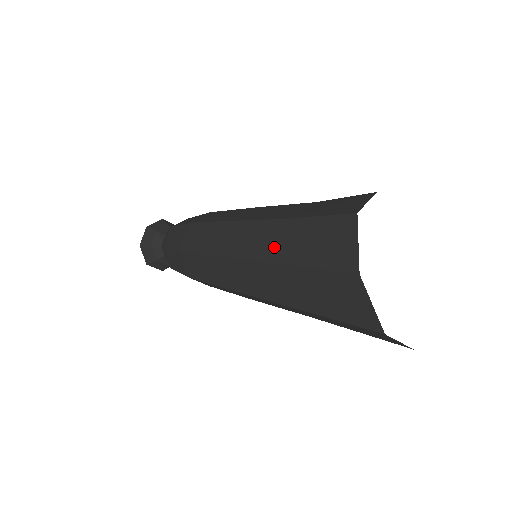
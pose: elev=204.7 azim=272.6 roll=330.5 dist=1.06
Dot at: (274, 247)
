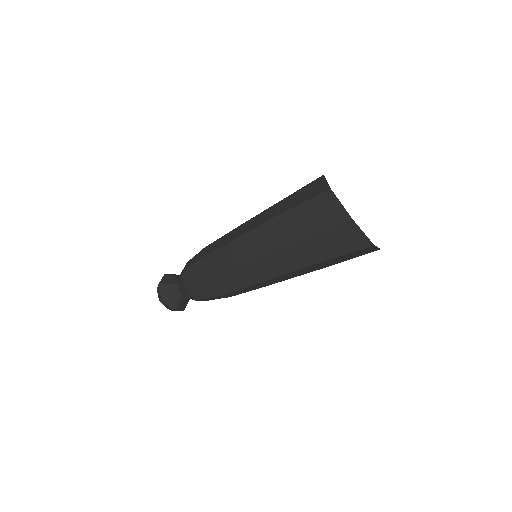
Dot at: (274, 212)
